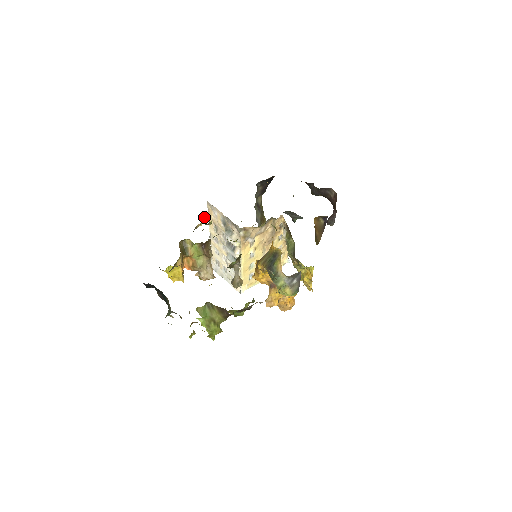
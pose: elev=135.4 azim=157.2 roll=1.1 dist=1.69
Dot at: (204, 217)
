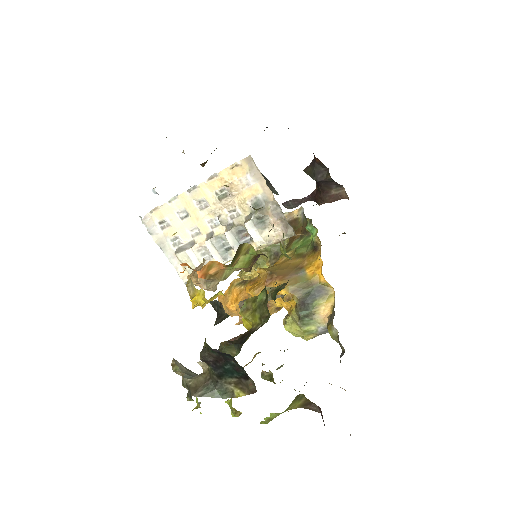
Dot at: occluded
